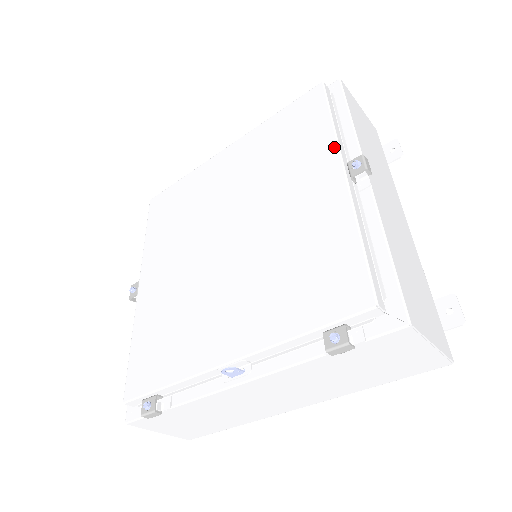
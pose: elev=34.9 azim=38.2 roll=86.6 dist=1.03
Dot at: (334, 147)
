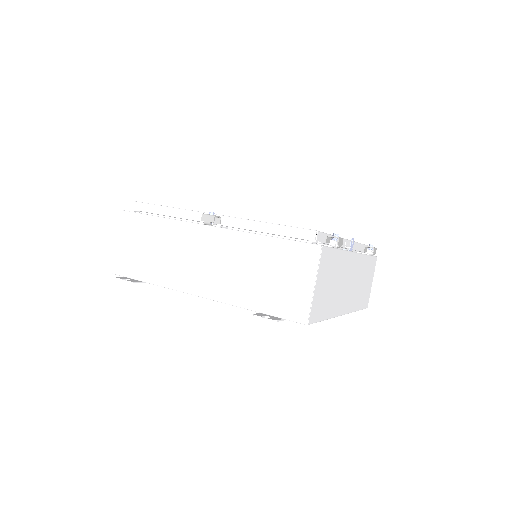
Dot at: occluded
